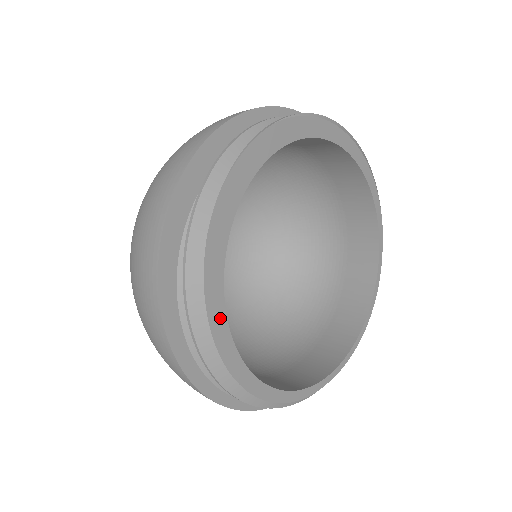
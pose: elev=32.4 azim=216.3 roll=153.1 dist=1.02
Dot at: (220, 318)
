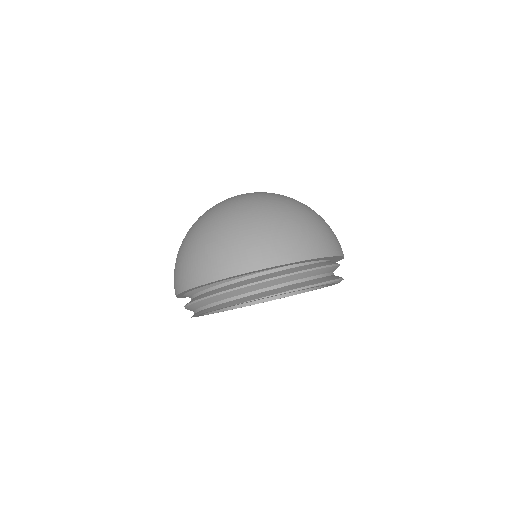
Dot at: occluded
